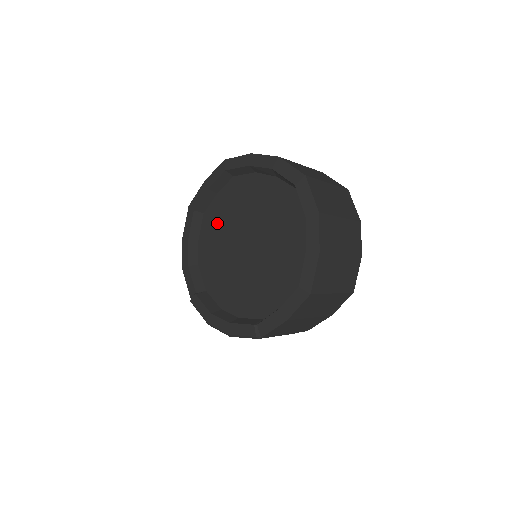
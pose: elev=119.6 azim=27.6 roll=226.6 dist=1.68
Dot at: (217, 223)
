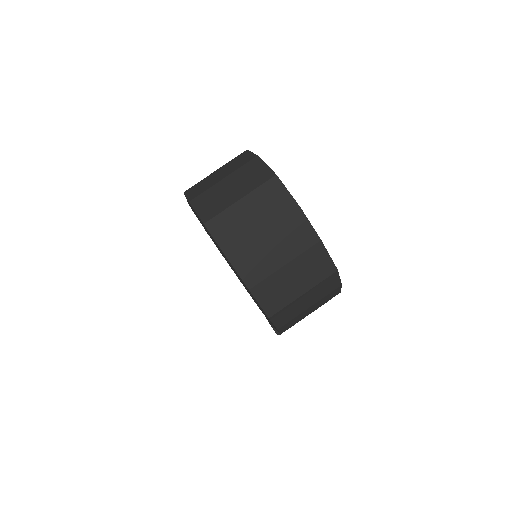
Dot at: occluded
